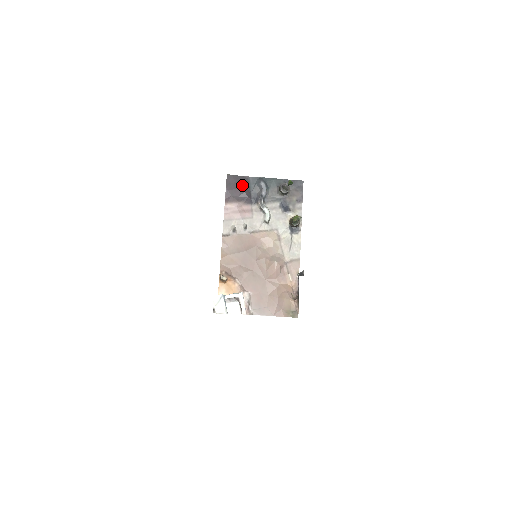
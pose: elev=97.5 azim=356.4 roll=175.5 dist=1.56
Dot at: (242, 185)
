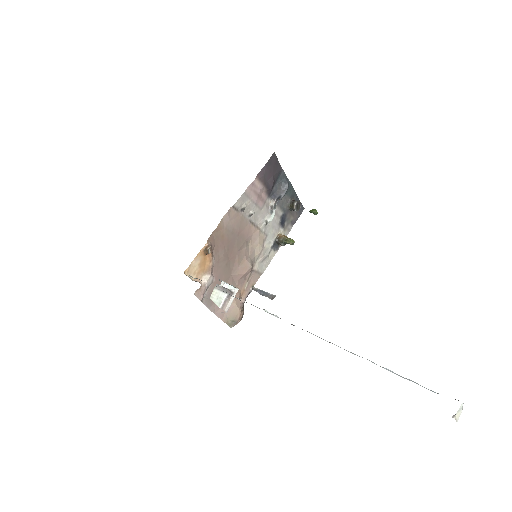
Dot at: (275, 173)
